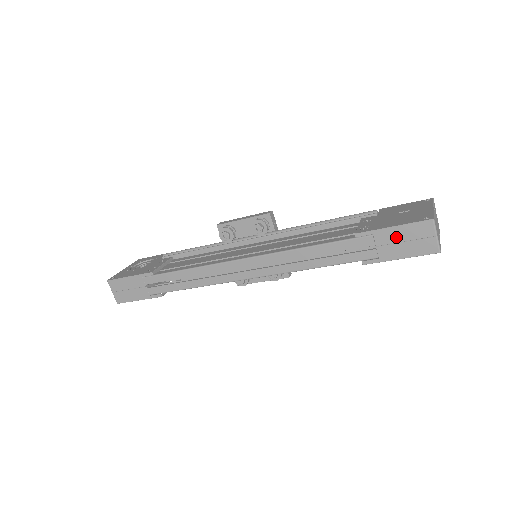
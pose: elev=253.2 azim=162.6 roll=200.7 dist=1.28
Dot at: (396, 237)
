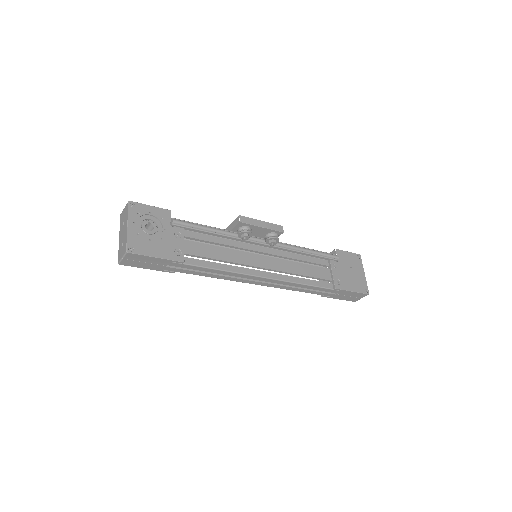
Dot at: (349, 294)
